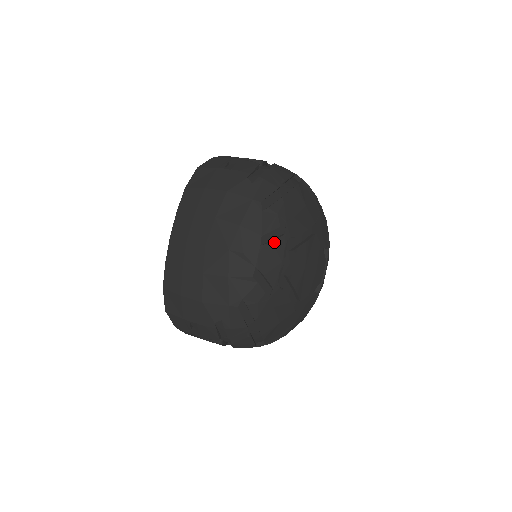
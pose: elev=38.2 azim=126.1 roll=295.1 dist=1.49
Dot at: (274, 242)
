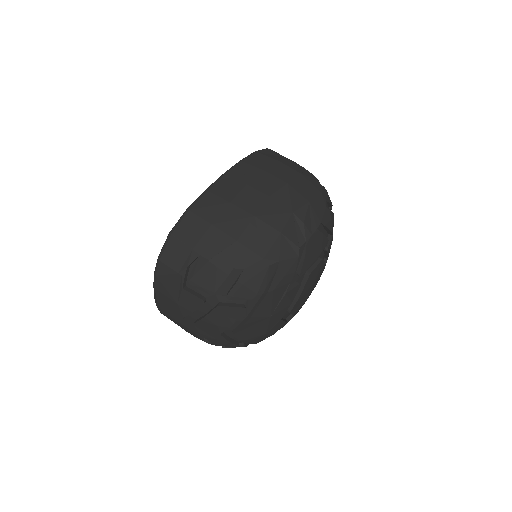
Dot at: (323, 236)
